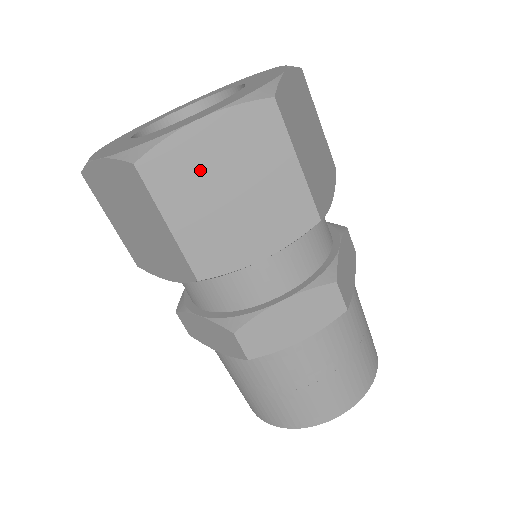
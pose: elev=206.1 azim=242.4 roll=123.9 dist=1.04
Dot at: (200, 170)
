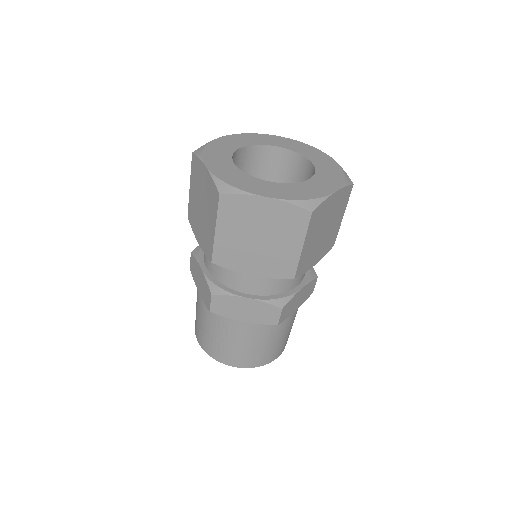
Dot at: (324, 218)
